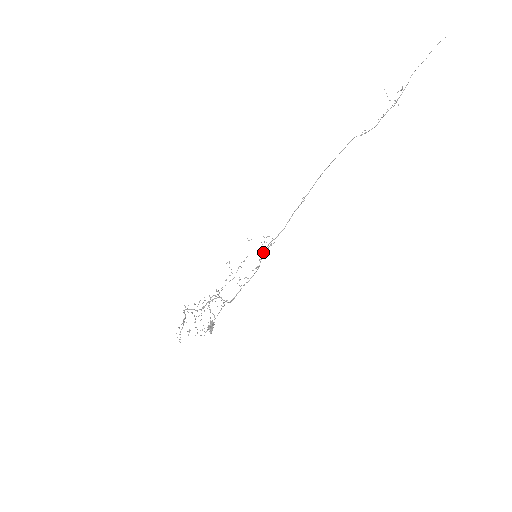
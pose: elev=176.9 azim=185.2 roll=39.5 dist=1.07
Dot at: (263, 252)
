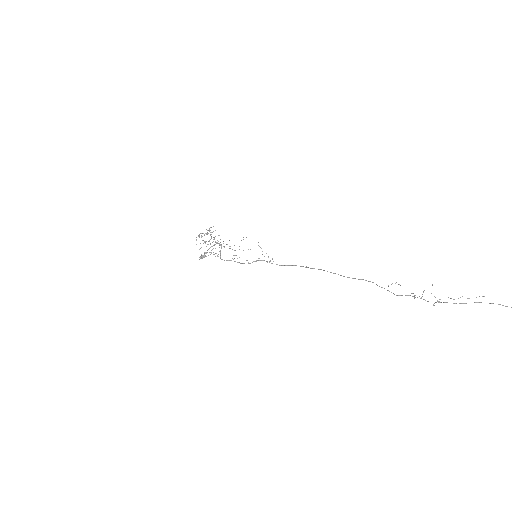
Dot at: (259, 260)
